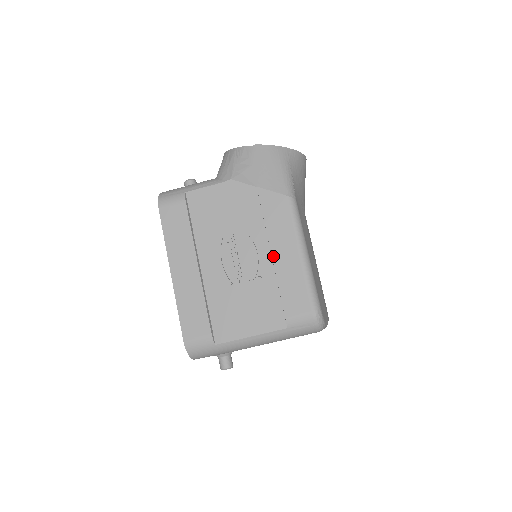
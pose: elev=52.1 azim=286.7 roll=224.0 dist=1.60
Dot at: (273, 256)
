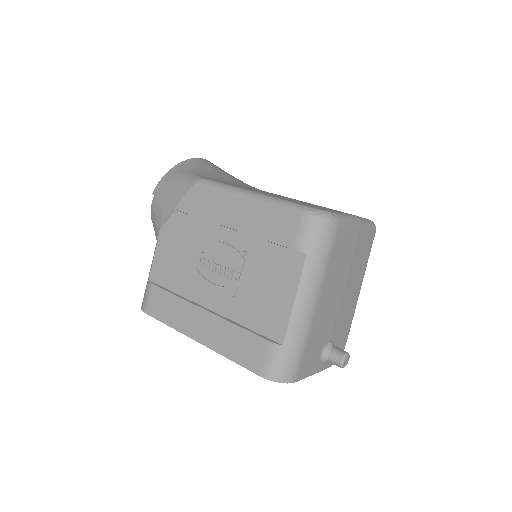
Dot at: (233, 228)
